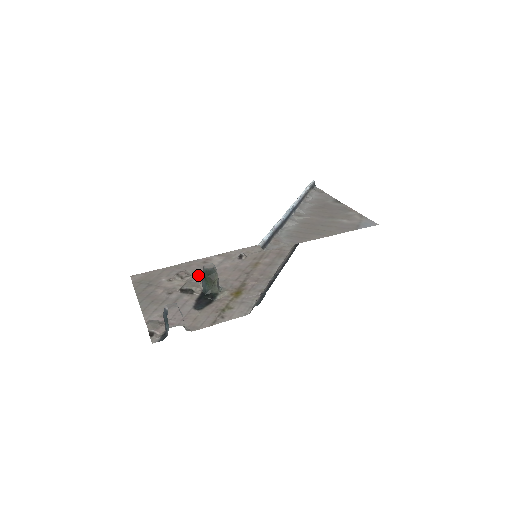
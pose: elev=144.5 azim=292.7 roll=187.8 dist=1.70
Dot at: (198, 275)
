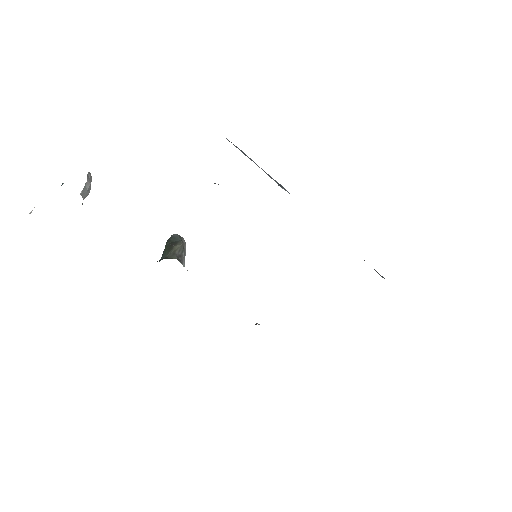
Dot at: occluded
